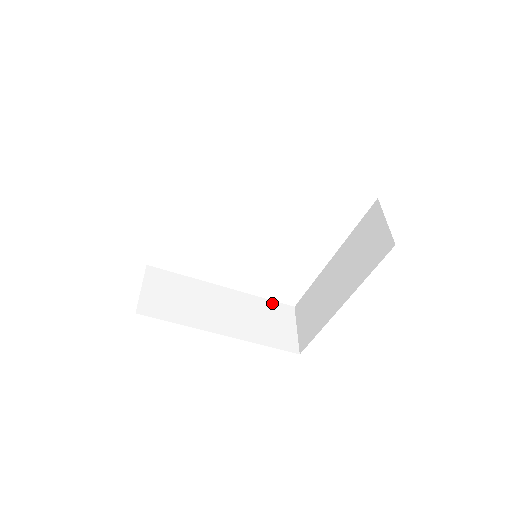
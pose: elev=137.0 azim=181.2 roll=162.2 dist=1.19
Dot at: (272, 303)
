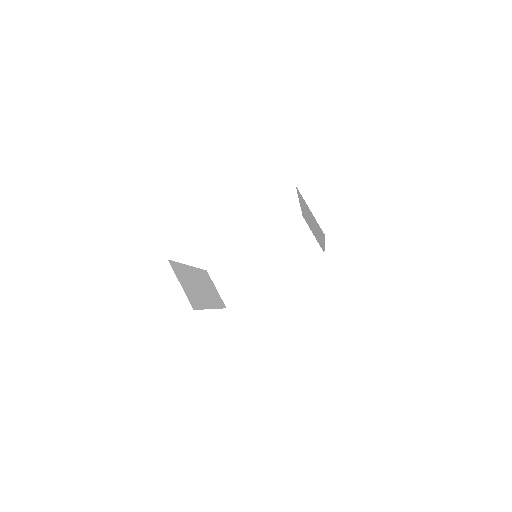
Dot at: (203, 271)
